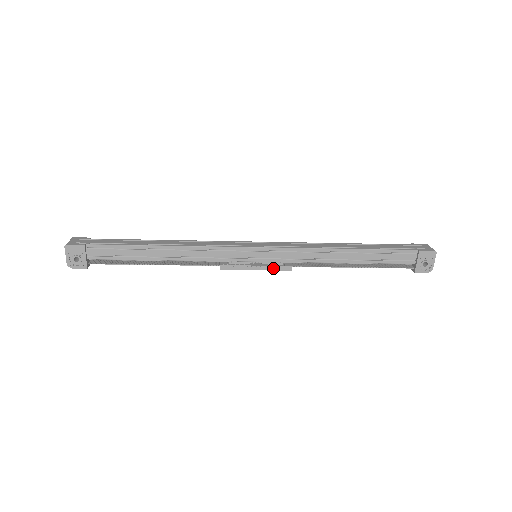
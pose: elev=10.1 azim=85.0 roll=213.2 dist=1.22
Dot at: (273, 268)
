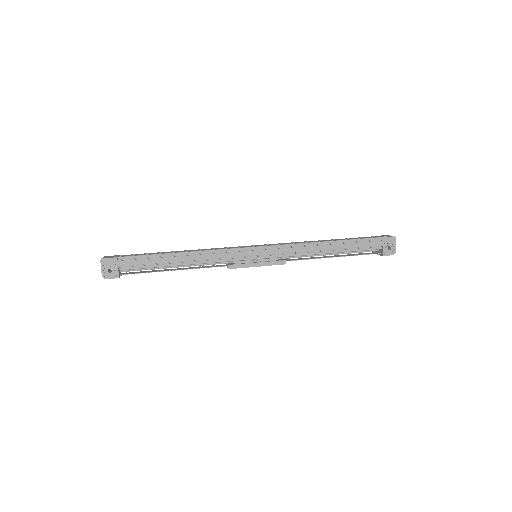
Dot at: (271, 263)
